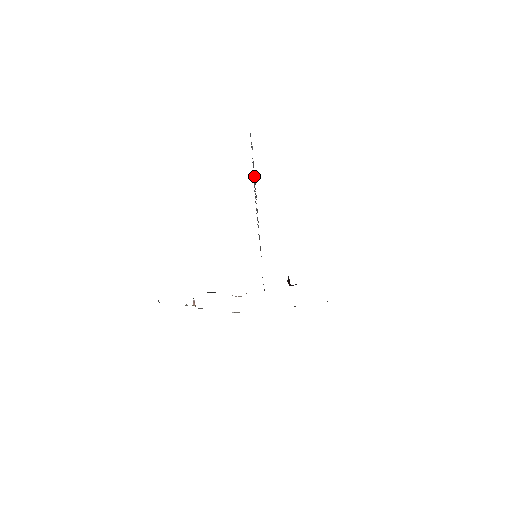
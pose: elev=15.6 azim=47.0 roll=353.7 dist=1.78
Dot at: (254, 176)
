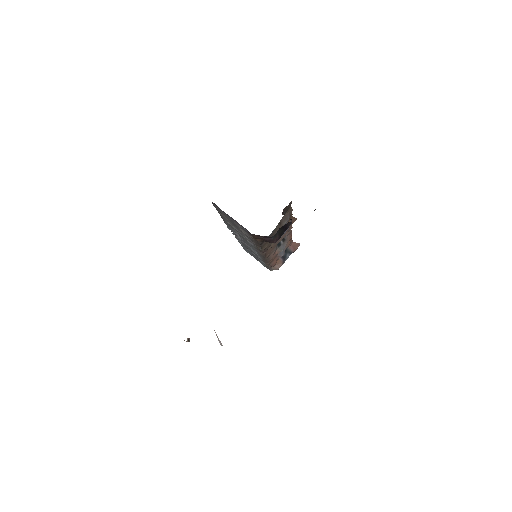
Dot at: occluded
